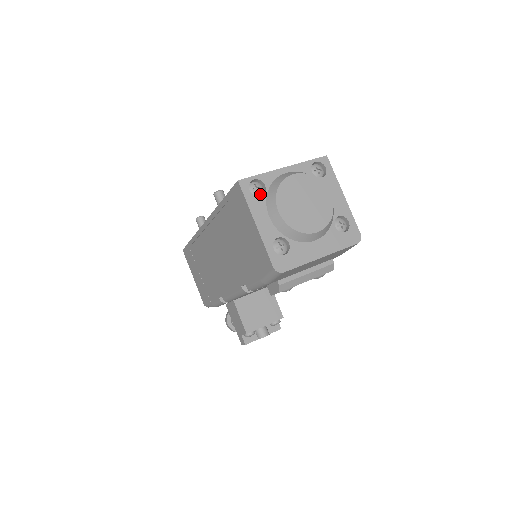
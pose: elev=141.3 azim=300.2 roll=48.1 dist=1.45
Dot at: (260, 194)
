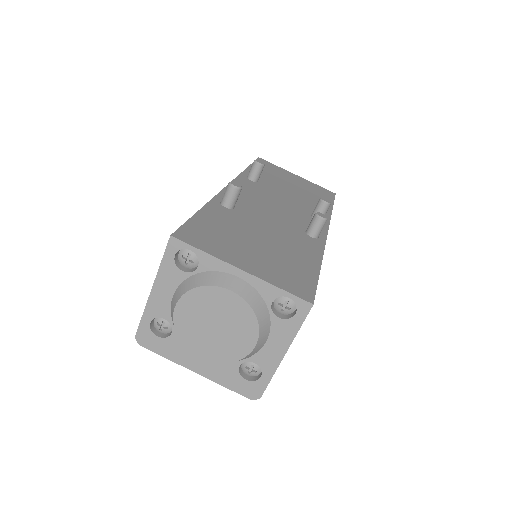
Dot at: (188, 267)
